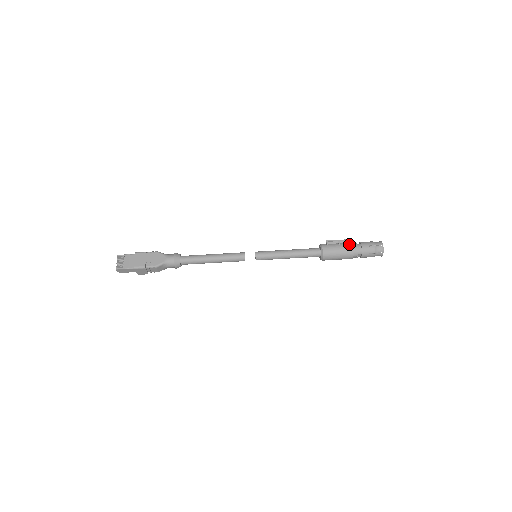
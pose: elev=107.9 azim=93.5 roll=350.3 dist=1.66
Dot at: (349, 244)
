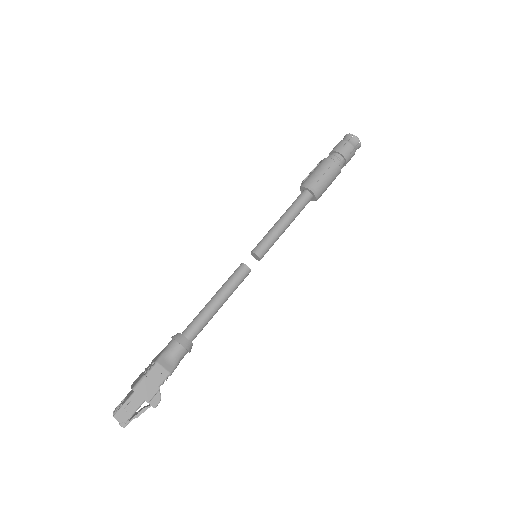
Dot at: occluded
